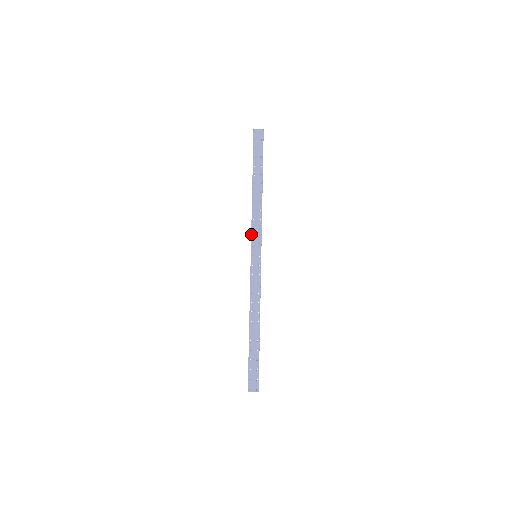
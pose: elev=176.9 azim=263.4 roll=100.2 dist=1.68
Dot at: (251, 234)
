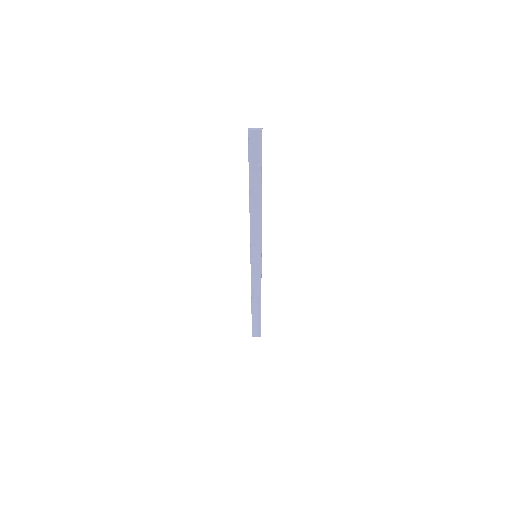
Dot at: (250, 240)
